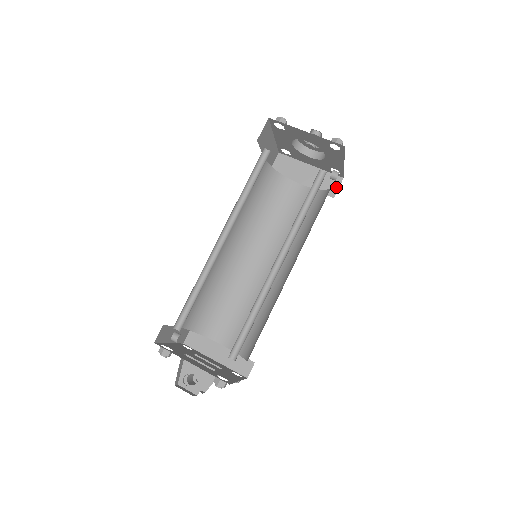
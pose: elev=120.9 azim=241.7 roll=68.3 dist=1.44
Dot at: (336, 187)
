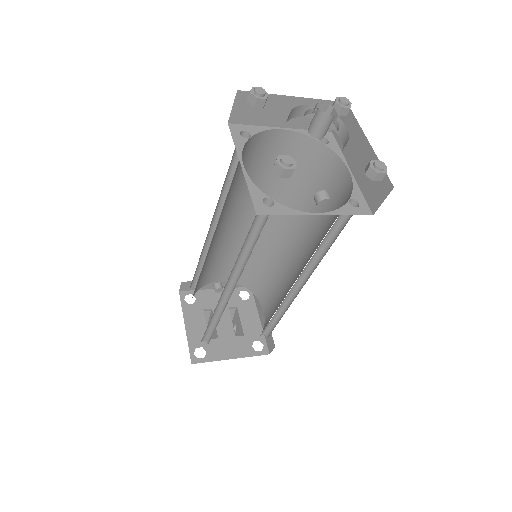
Dot at: (381, 198)
